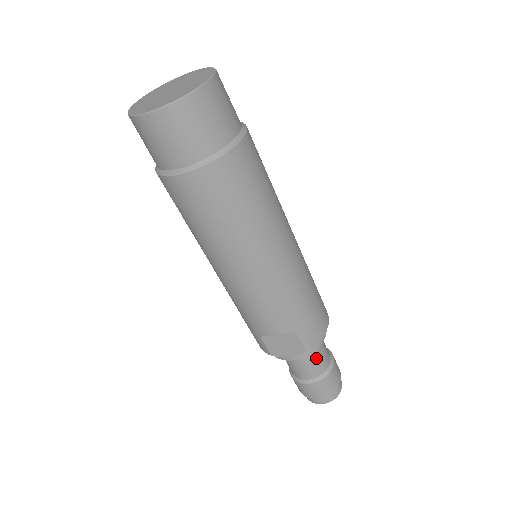
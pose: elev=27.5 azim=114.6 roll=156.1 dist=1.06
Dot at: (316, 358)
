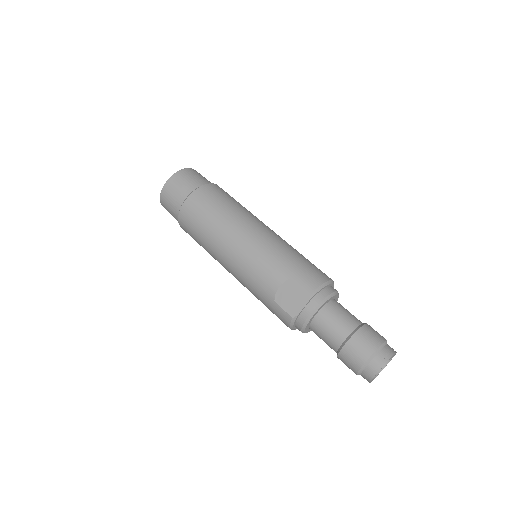
Dot at: (338, 314)
